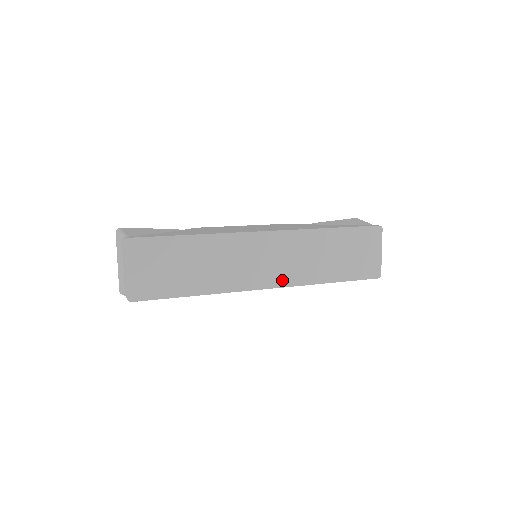
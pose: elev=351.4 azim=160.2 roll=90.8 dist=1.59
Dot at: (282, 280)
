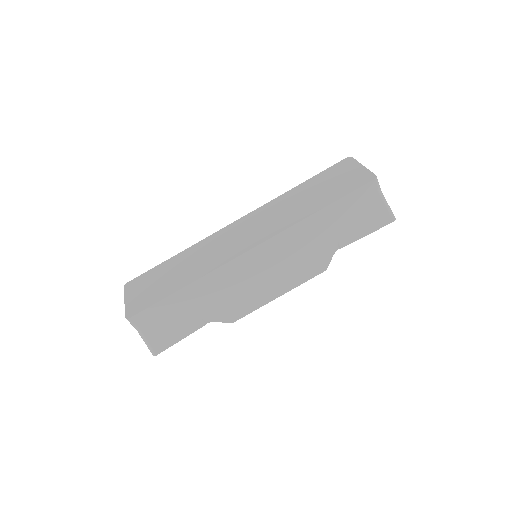
Dot at: (264, 236)
